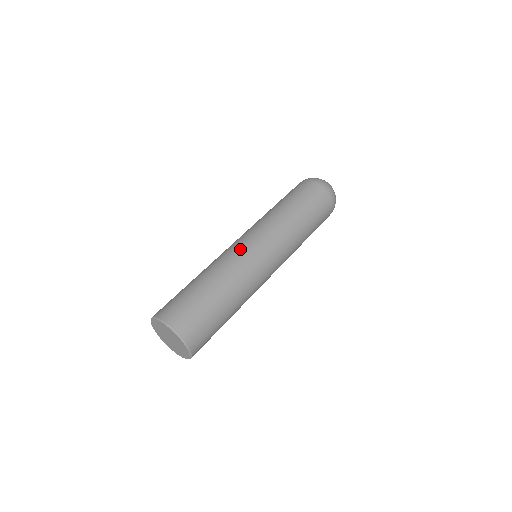
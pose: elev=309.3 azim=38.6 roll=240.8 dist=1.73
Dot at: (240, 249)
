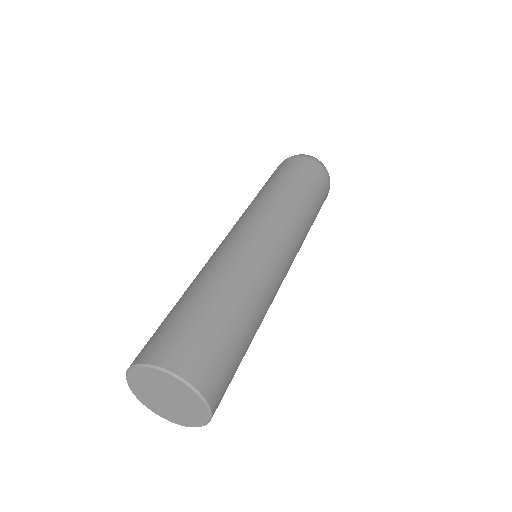
Dot at: occluded
